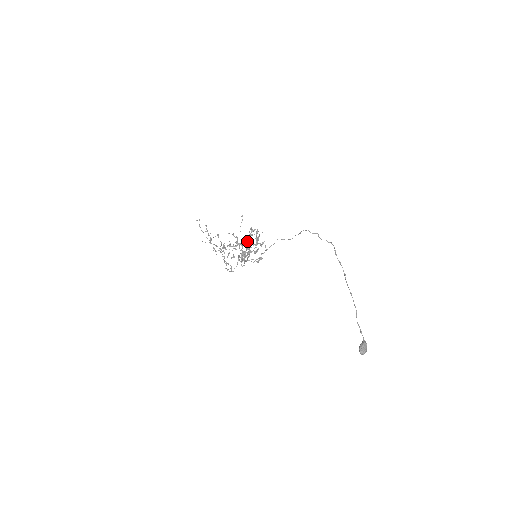
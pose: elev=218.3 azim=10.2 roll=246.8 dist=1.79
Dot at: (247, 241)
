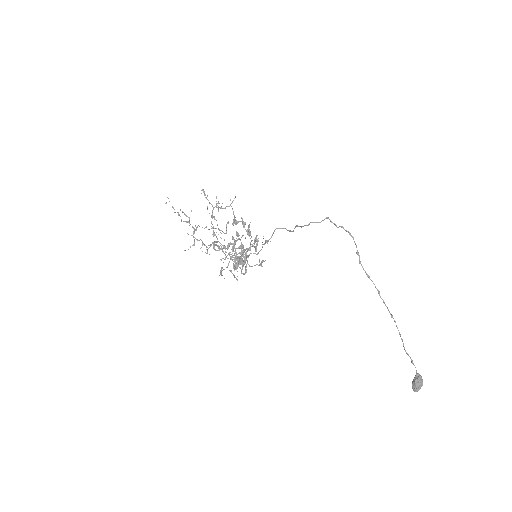
Dot at: occluded
